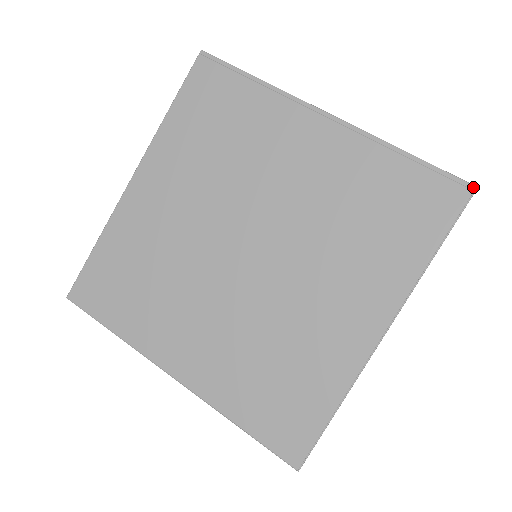
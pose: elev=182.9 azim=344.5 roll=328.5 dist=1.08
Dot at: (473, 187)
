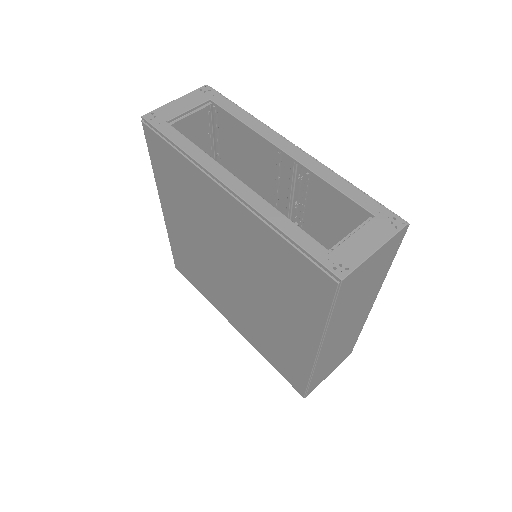
Dot at: (338, 279)
